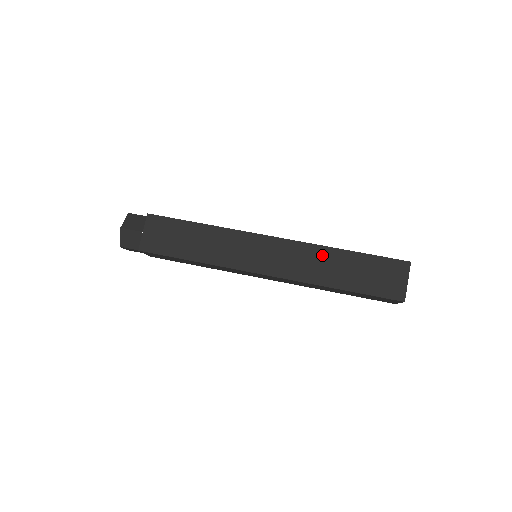
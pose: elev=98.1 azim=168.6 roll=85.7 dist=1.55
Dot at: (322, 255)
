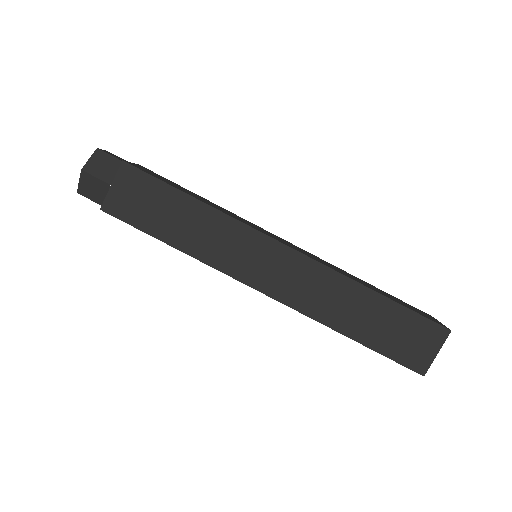
Dot at: (342, 288)
